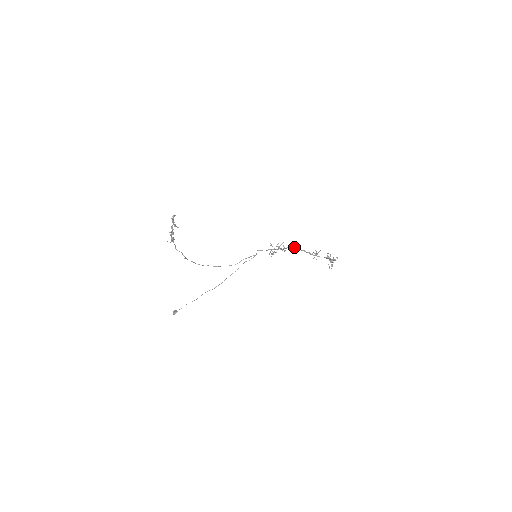
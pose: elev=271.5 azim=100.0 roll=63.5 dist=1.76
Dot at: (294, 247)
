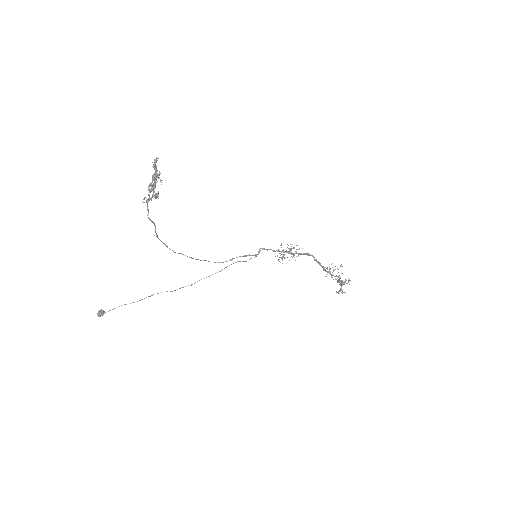
Dot at: (309, 255)
